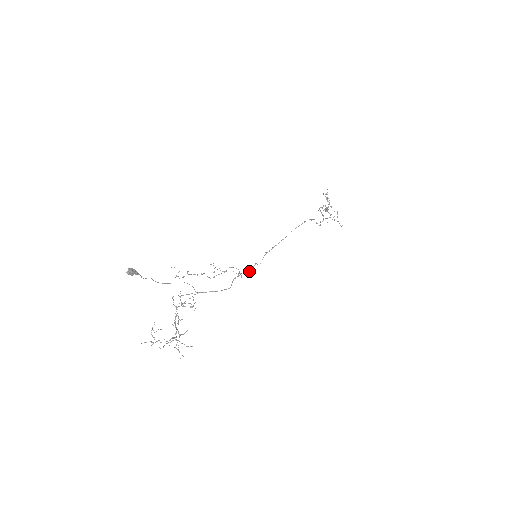
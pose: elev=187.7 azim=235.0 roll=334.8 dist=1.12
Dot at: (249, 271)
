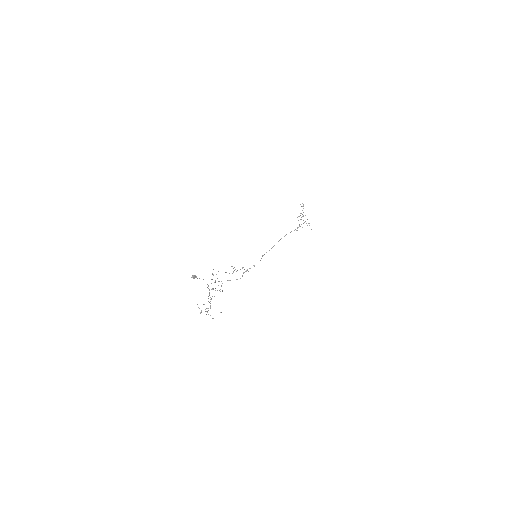
Dot at: occluded
